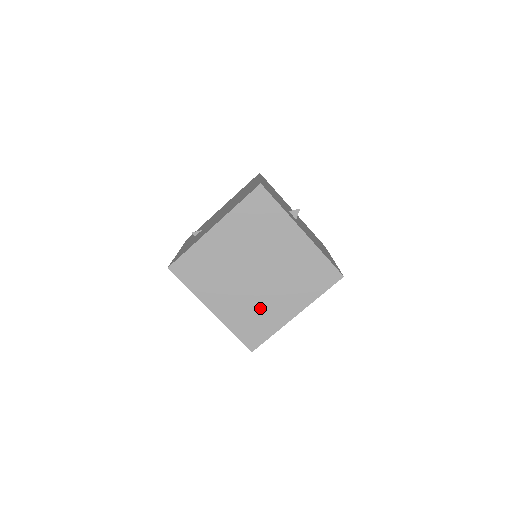
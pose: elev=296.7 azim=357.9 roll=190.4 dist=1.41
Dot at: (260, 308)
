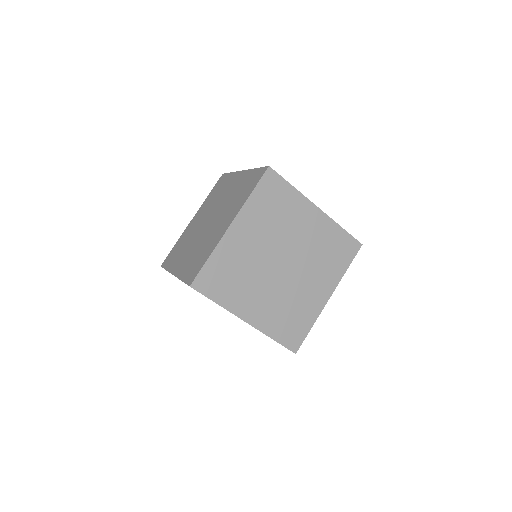
Dot at: (205, 244)
